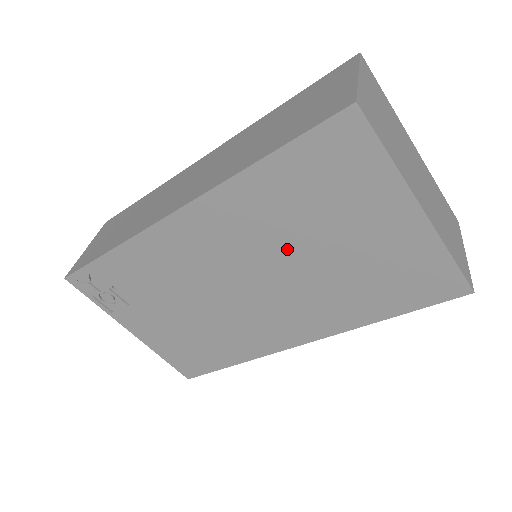
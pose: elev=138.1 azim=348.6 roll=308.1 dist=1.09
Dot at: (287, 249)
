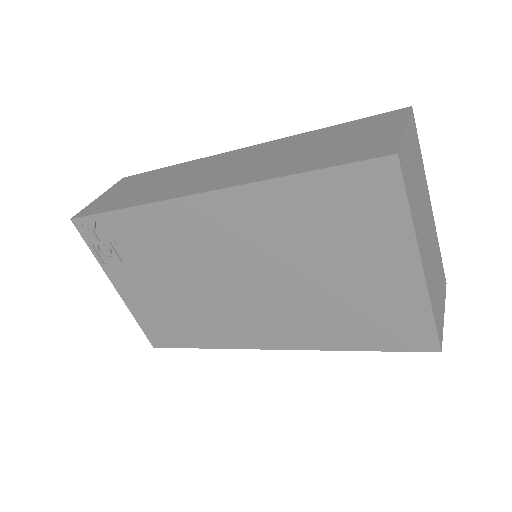
Dot at: (289, 260)
